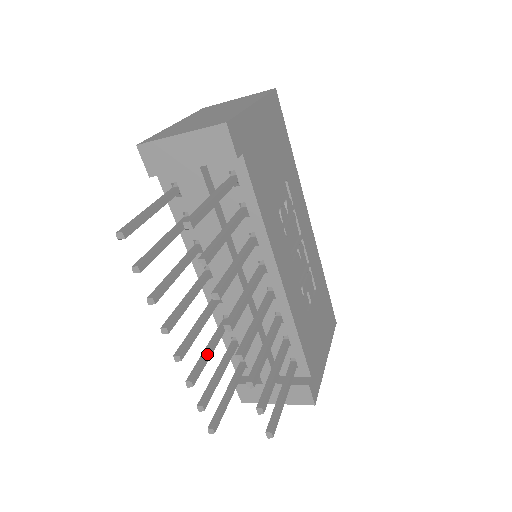
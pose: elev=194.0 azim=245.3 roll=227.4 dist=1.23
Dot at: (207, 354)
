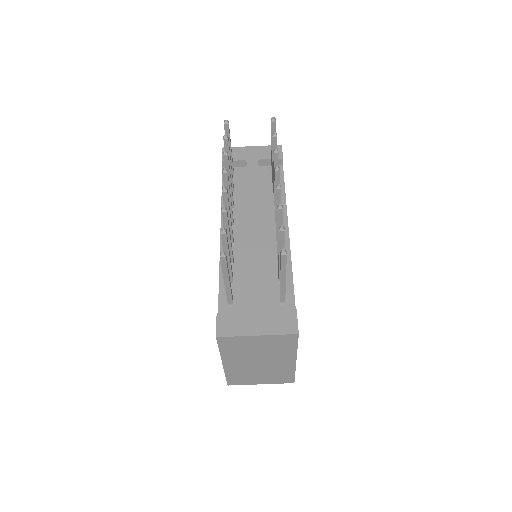
Dot at: (229, 229)
